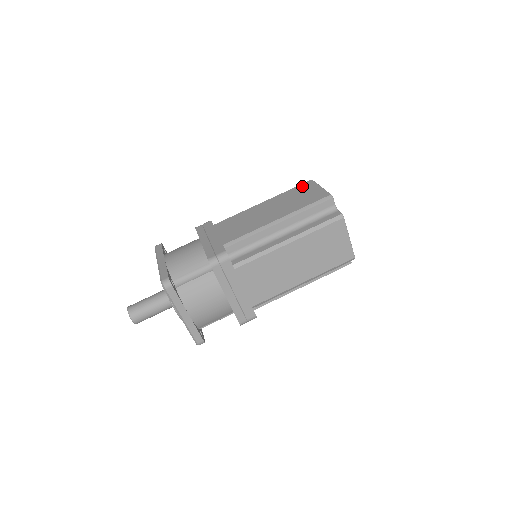
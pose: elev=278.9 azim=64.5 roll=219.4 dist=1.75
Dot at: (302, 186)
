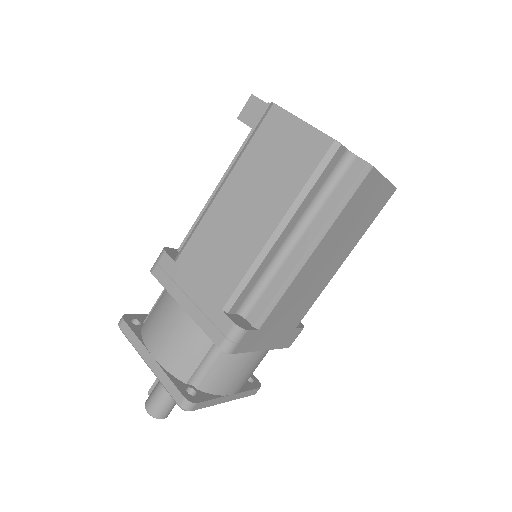
Dot at: (267, 128)
